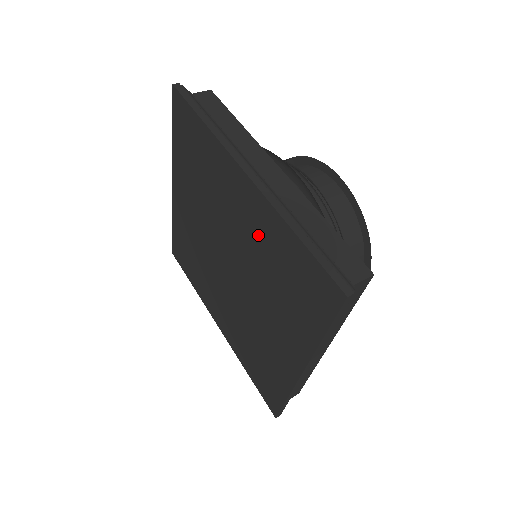
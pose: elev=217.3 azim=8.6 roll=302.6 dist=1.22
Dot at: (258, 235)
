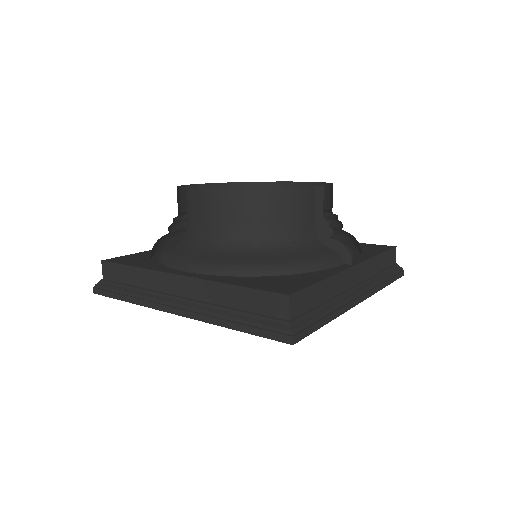
Dot at: occluded
